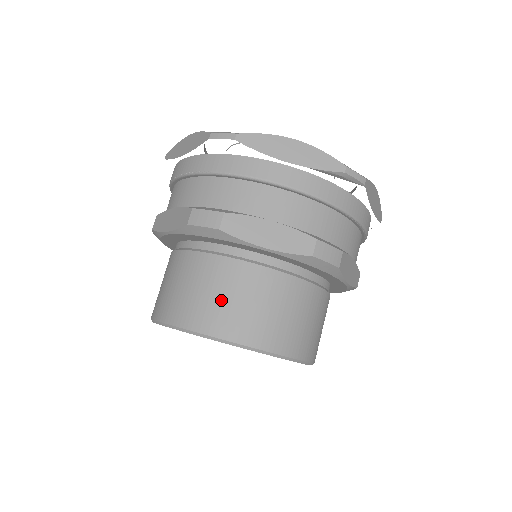
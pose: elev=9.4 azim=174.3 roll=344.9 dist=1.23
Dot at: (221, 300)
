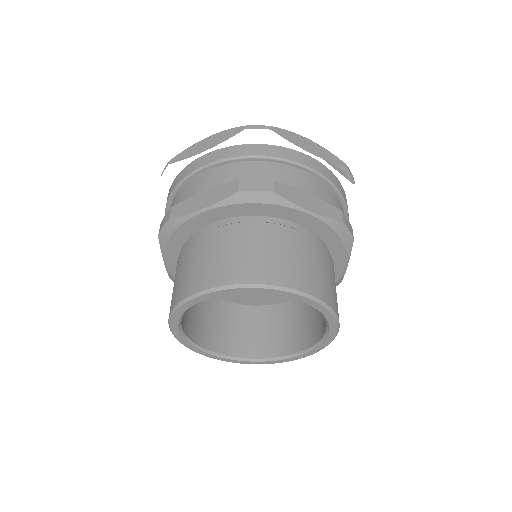
Dot at: (278, 256)
